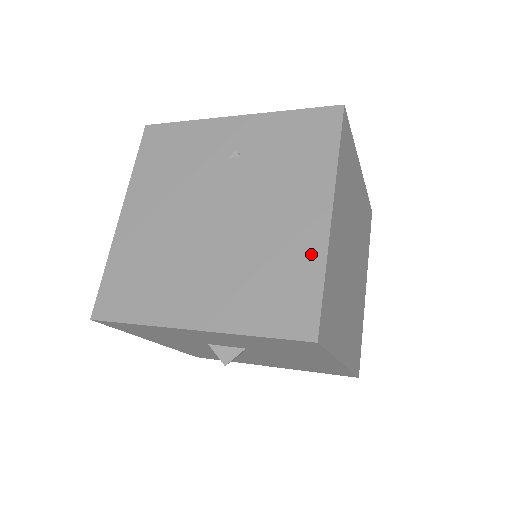
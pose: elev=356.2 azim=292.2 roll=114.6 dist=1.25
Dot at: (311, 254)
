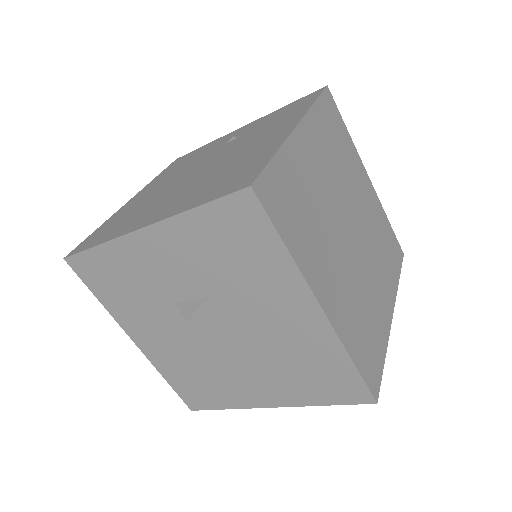
Dot at: (269, 149)
